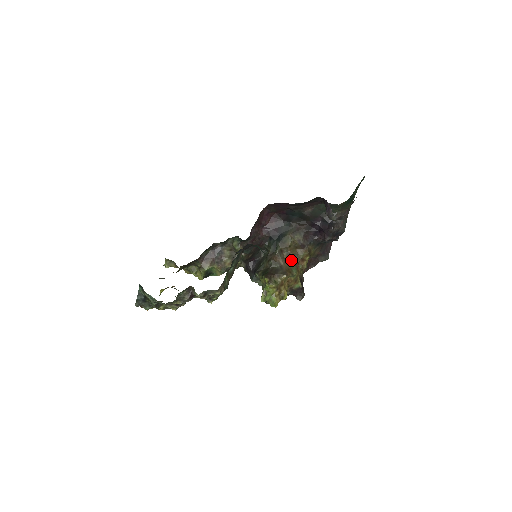
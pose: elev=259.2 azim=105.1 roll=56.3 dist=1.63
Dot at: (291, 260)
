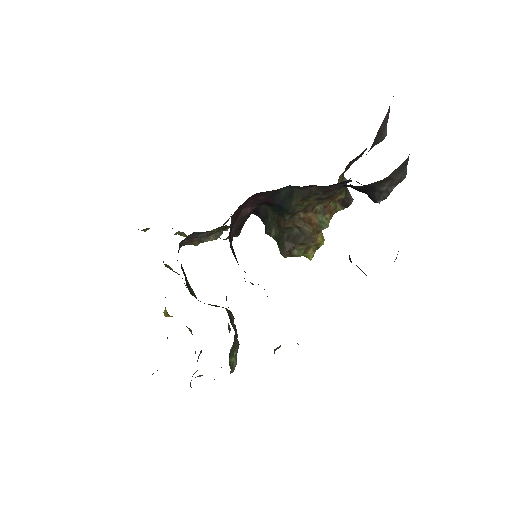
Dot at: (314, 213)
